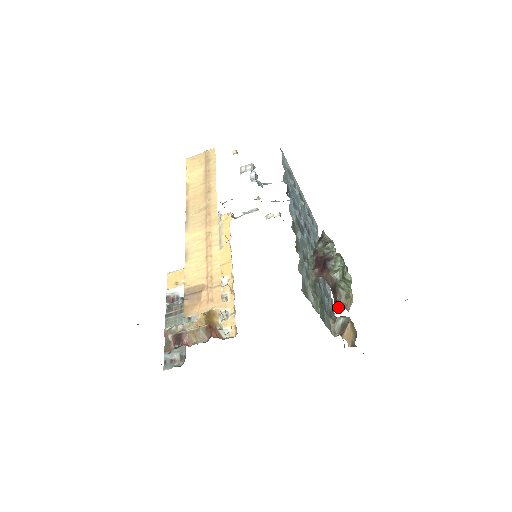
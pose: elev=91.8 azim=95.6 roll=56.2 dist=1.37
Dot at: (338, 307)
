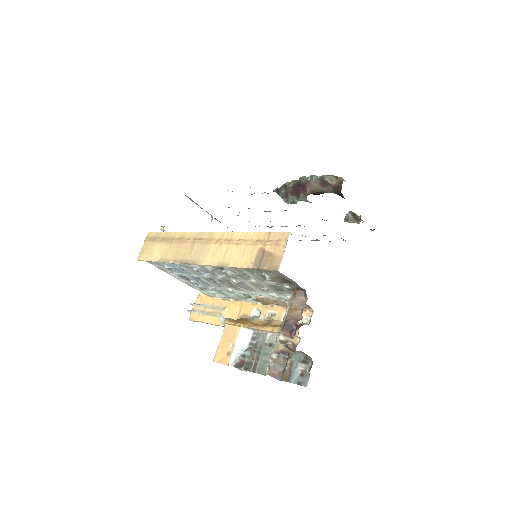
Dot at: (340, 185)
